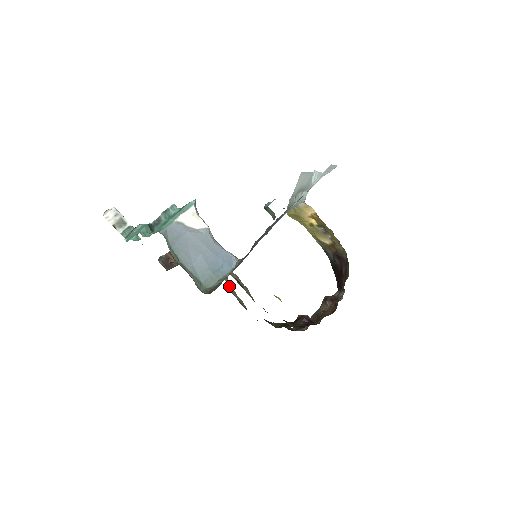
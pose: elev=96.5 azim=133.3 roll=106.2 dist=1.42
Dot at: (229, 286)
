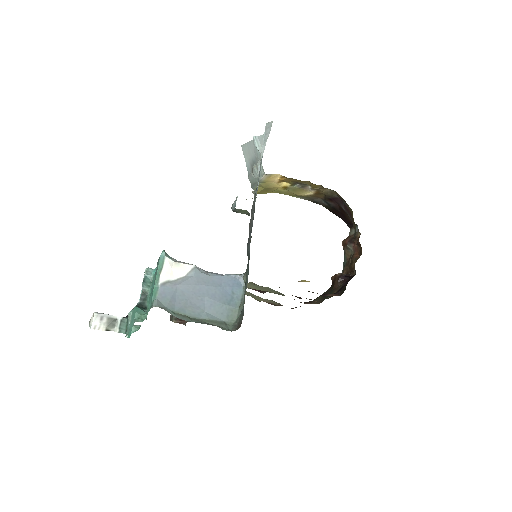
Dot at: occluded
